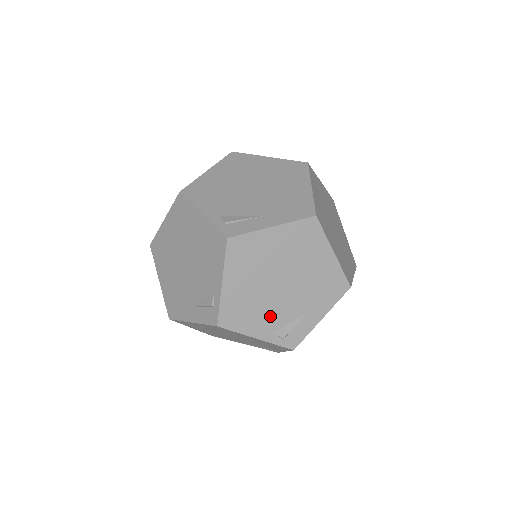
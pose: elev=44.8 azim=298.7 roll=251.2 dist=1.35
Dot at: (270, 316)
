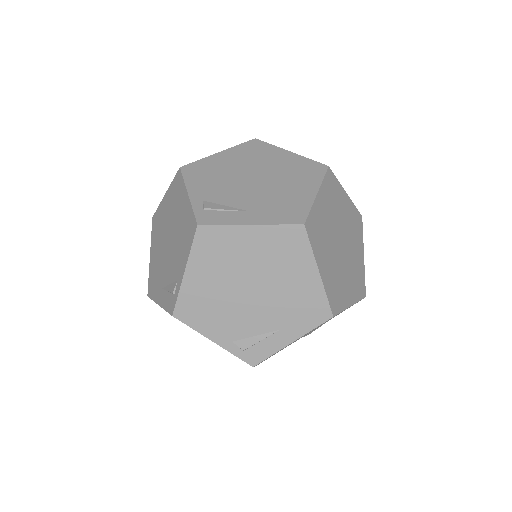
Dot at: occluded
